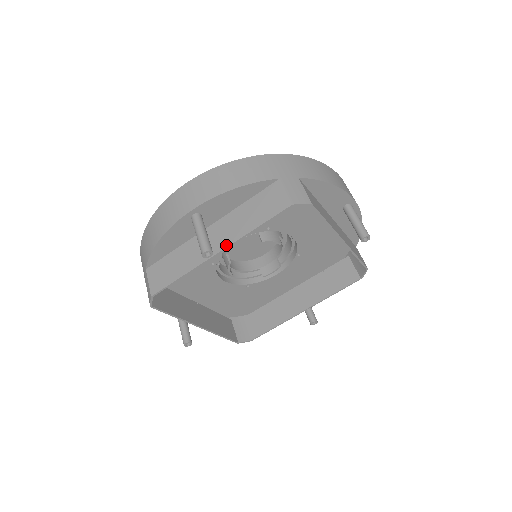
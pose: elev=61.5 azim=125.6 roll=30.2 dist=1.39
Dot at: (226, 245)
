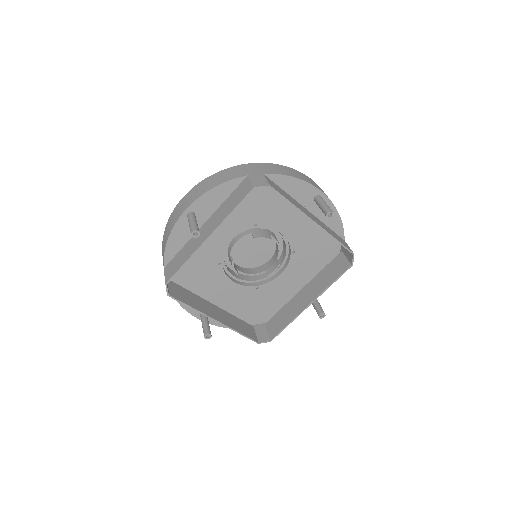
Dot at: (213, 230)
